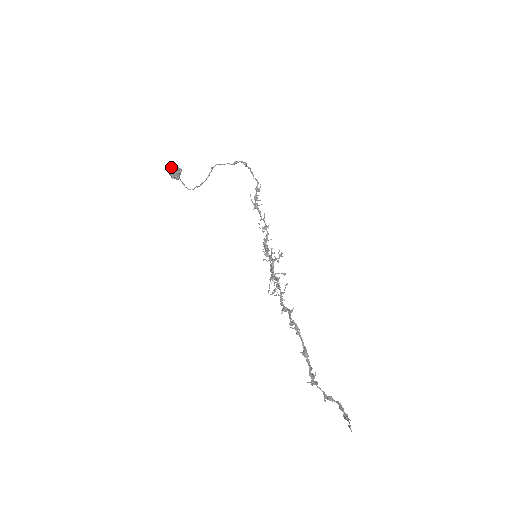
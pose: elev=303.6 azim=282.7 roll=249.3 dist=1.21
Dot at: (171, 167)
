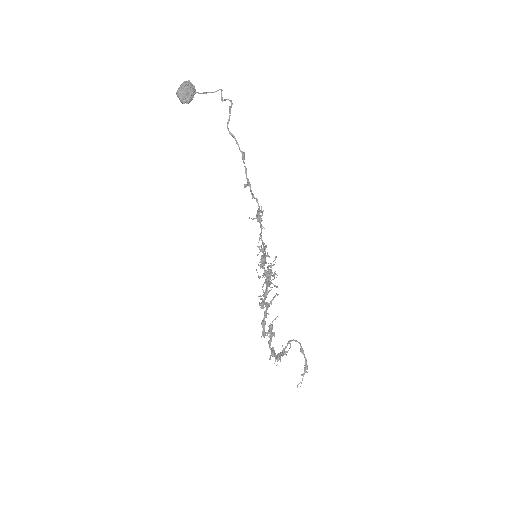
Dot at: (177, 95)
